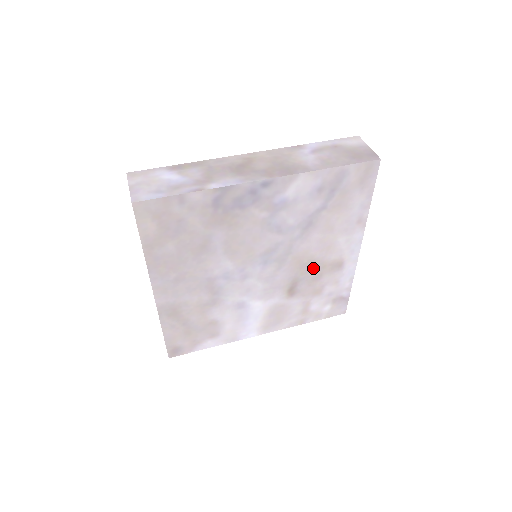
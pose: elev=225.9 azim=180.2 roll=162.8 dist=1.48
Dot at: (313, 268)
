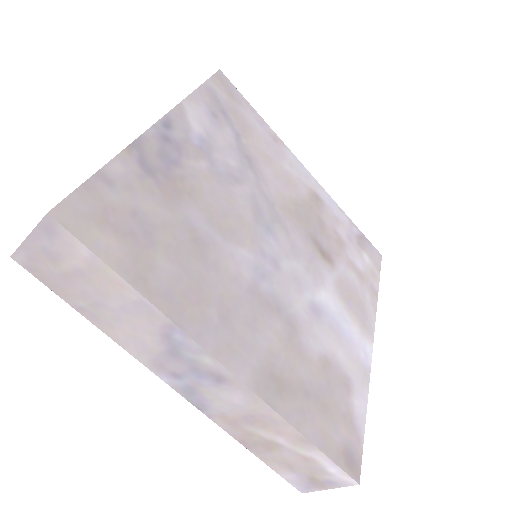
Dot at: (306, 214)
